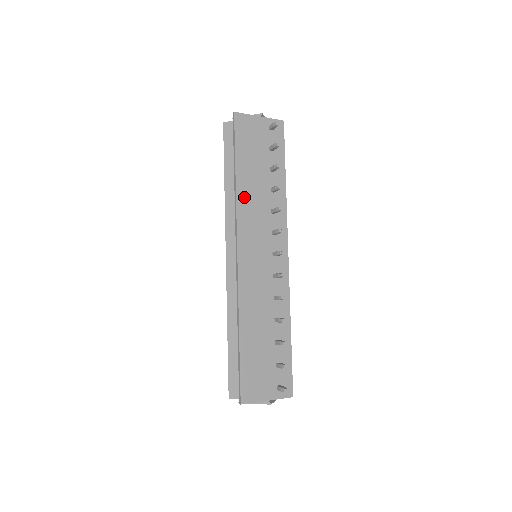
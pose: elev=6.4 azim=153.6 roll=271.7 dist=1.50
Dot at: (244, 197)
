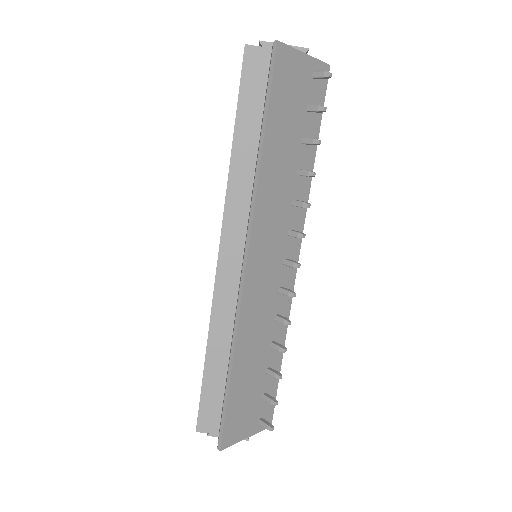
Dot at: (267, 182)
